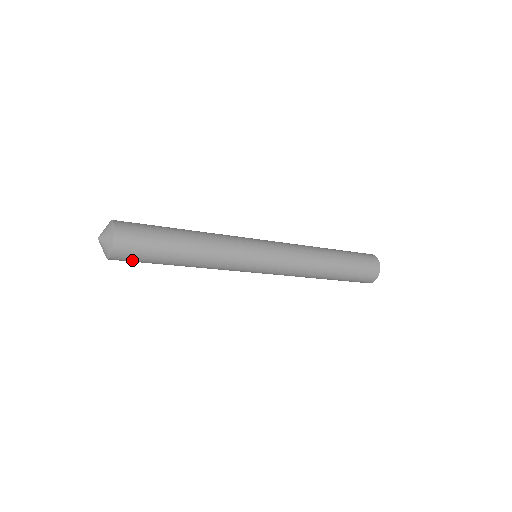
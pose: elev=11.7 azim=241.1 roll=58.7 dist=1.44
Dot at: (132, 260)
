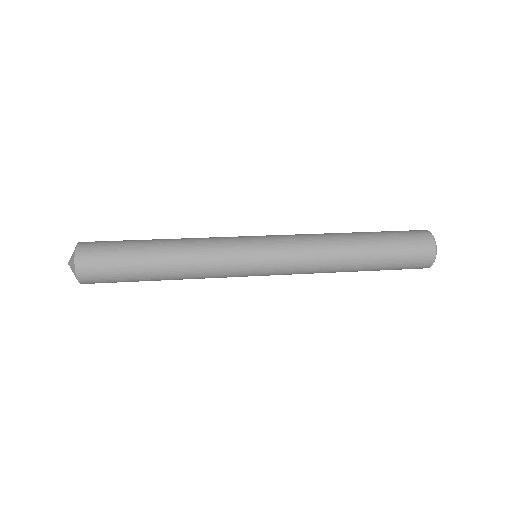
Dot at: (106, 282)
